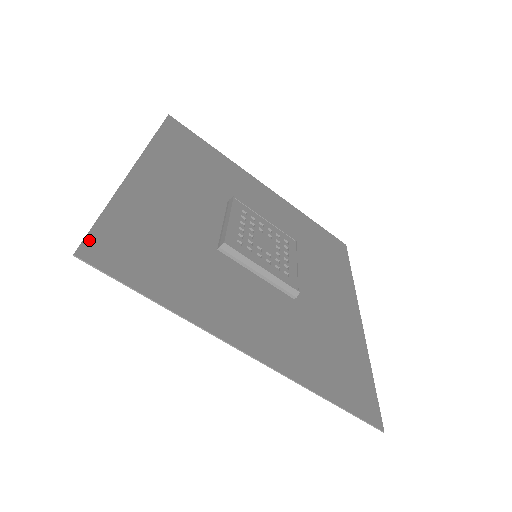
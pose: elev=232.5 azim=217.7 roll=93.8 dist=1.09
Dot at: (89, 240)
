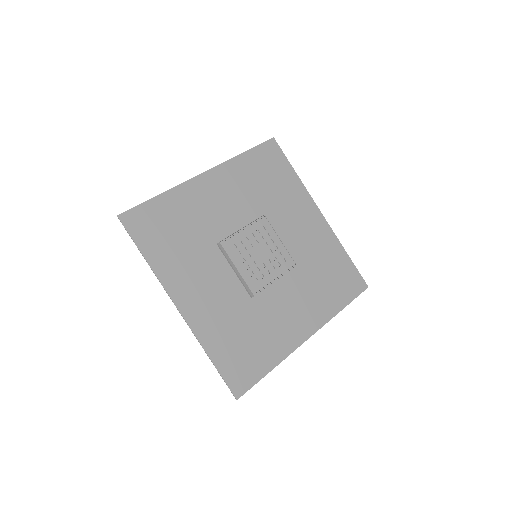
Dot at: (230, 386)
